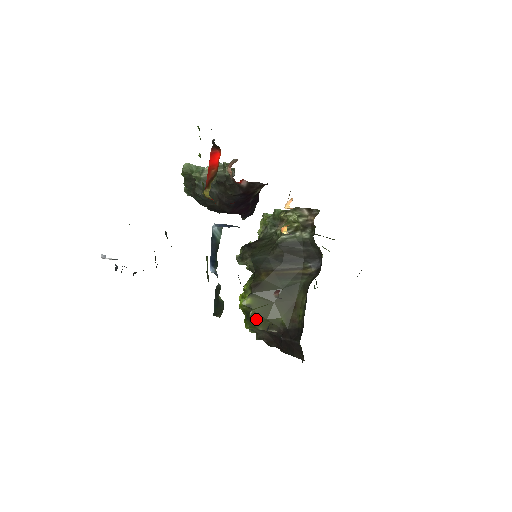
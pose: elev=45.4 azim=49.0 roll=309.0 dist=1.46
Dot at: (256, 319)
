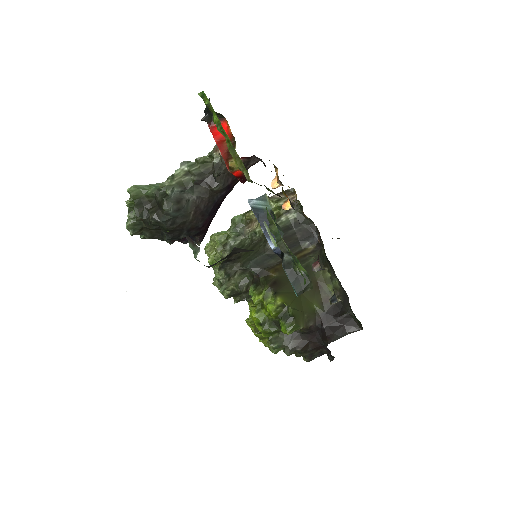
Dot at: (296, 315)
